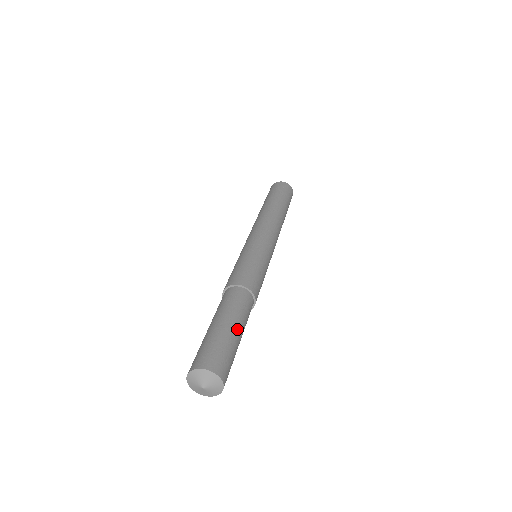
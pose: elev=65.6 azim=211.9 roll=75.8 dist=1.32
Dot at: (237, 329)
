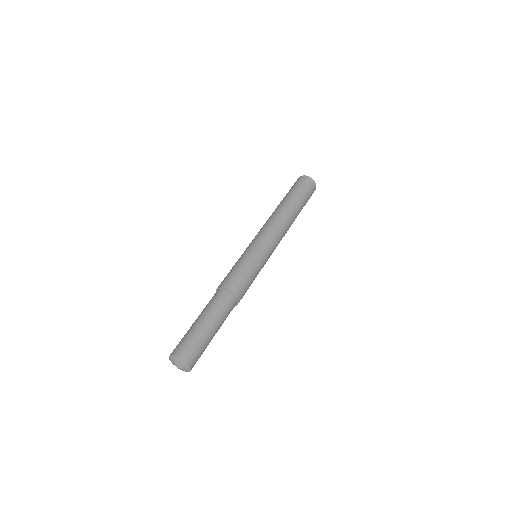
Dot at: occluded
